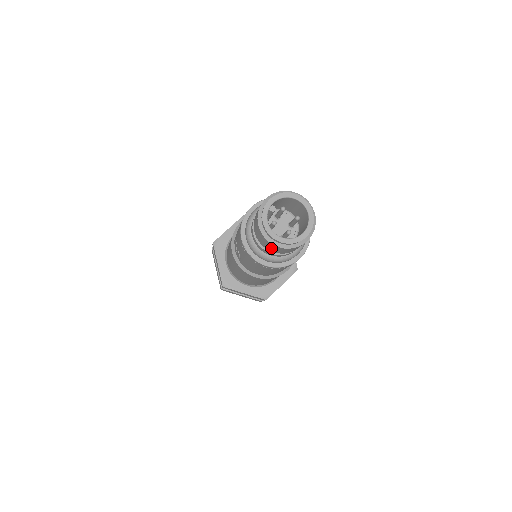
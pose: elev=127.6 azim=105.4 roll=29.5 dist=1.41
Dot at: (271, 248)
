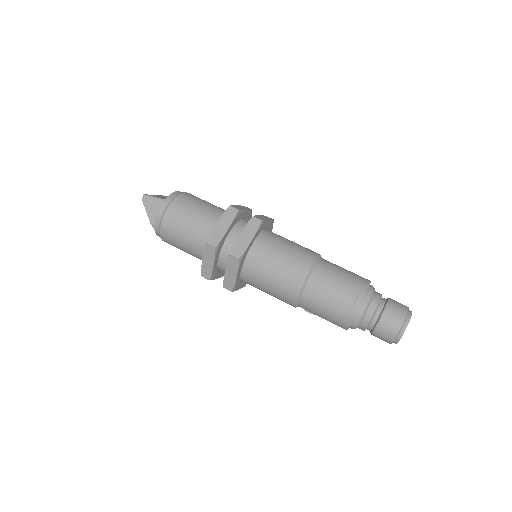
Dot at: occluded
